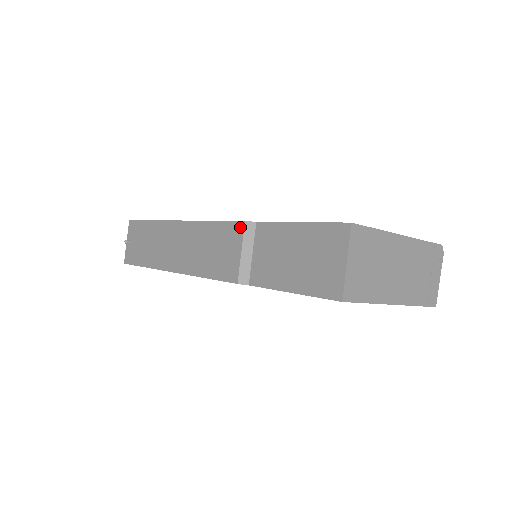
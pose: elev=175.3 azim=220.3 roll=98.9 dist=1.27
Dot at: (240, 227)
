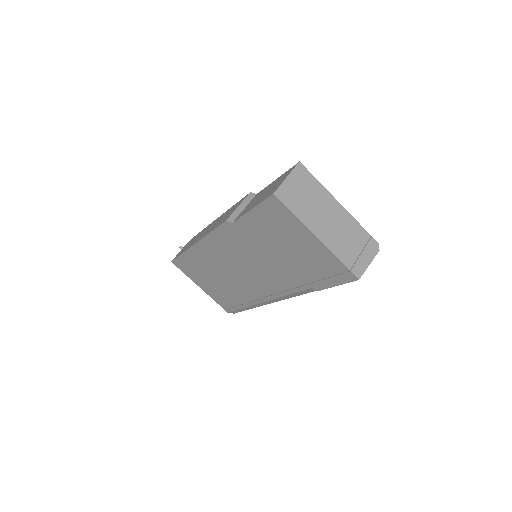
Dot at: (246, 196)
